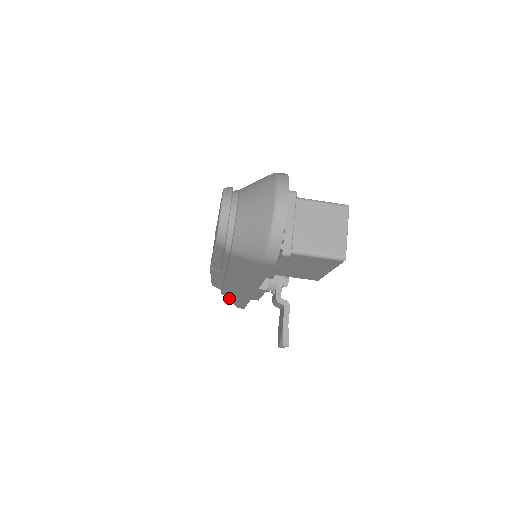
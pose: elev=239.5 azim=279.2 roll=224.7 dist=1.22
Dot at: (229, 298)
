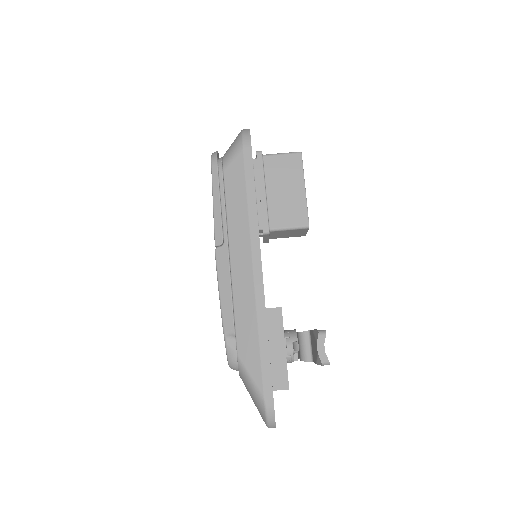
Dot at: (247, 359)
